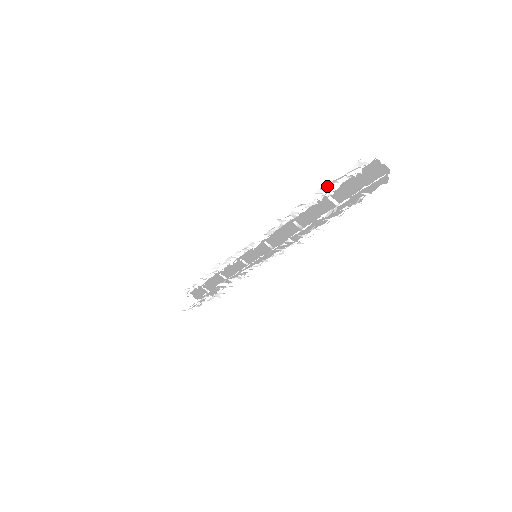
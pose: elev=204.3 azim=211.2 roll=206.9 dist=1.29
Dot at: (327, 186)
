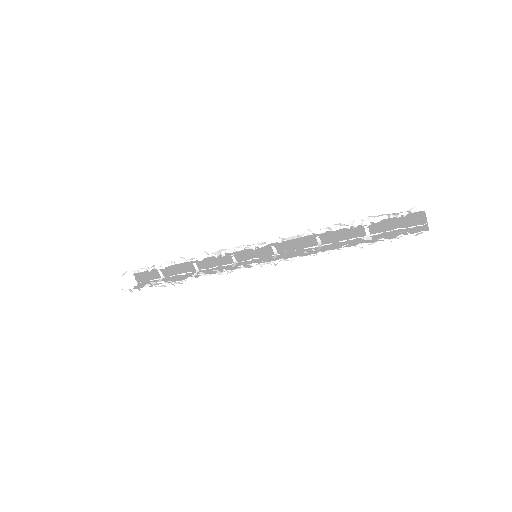
Dot at: (374, 217)
